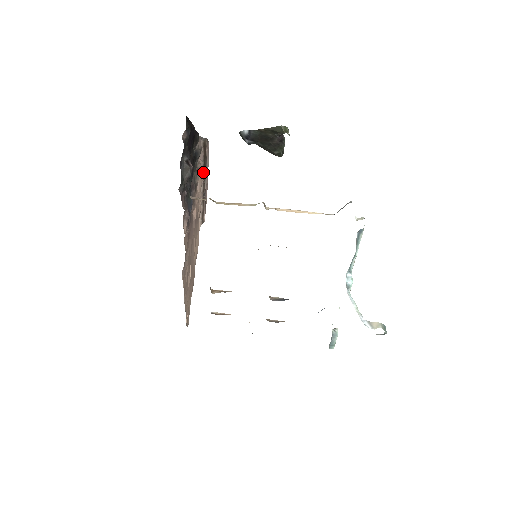
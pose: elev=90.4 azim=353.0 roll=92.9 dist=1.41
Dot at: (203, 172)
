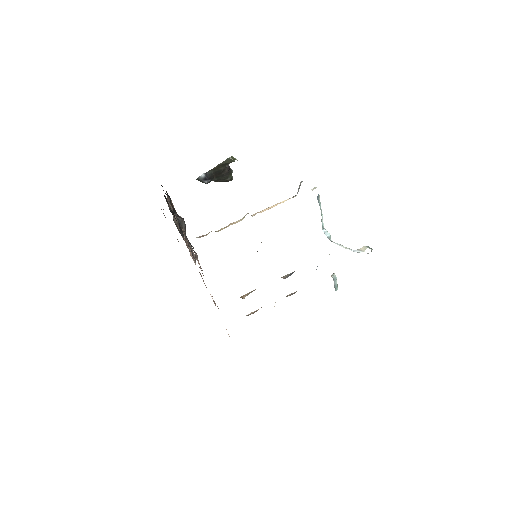
Dot at: occluded
